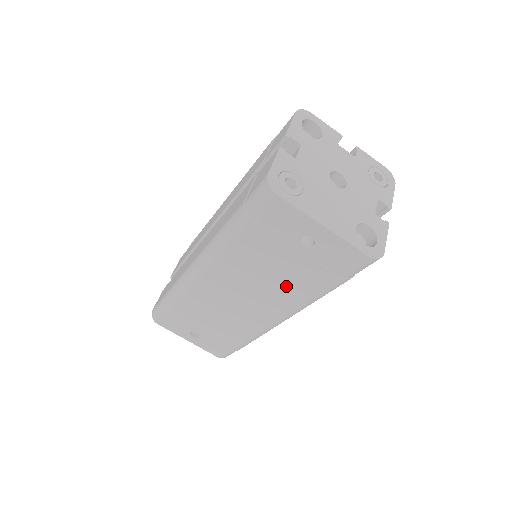
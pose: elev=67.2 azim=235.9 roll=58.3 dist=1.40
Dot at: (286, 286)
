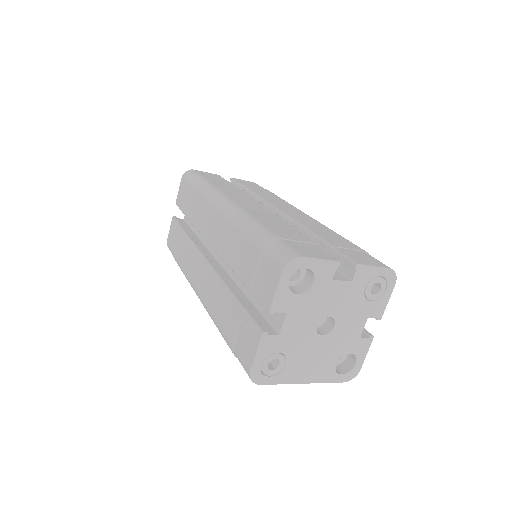
Dot at: occluded
